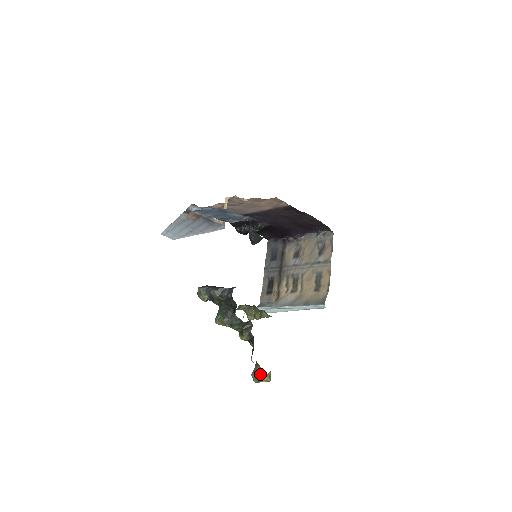
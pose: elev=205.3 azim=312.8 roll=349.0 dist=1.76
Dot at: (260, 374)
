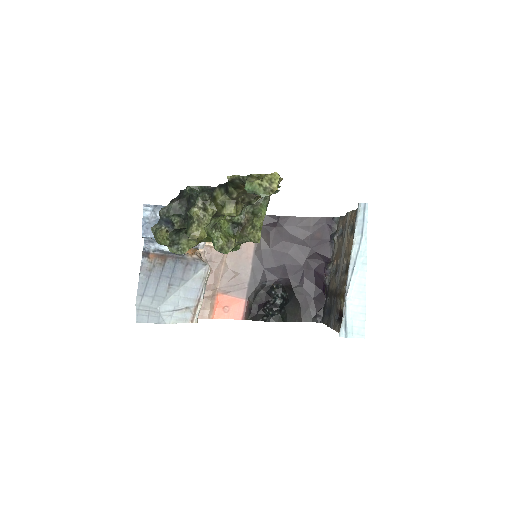
Dot at: (255, 179)
